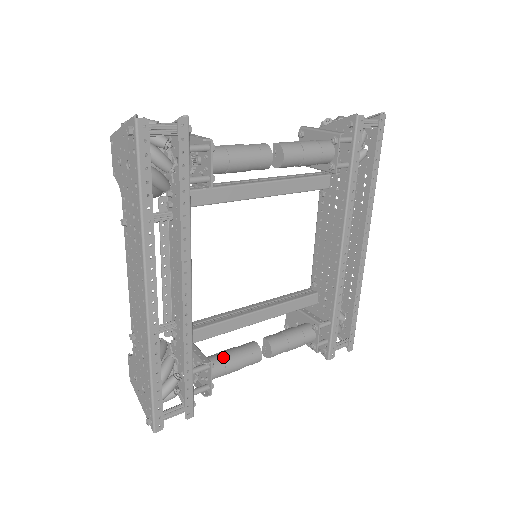
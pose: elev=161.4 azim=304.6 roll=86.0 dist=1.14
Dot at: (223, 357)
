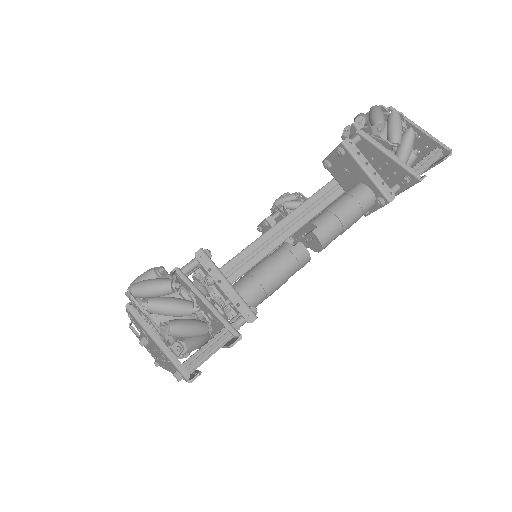
Dot at: occluded
